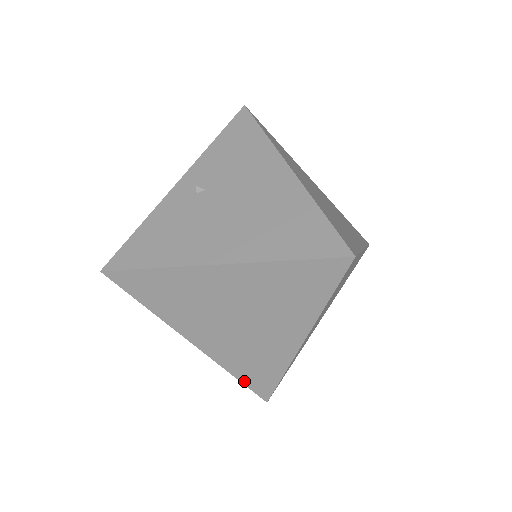
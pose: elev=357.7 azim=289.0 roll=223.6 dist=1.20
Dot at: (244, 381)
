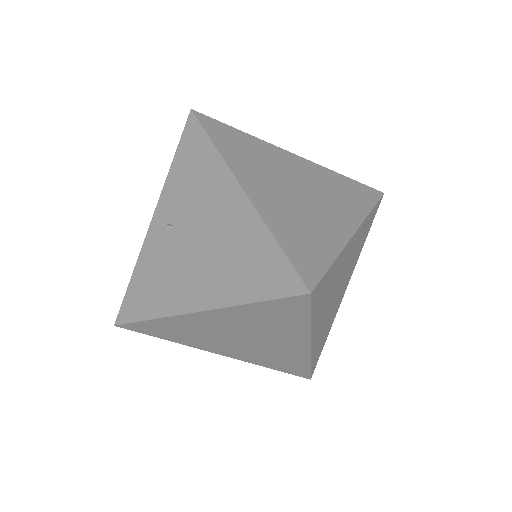
Dot at: (281, 370)
